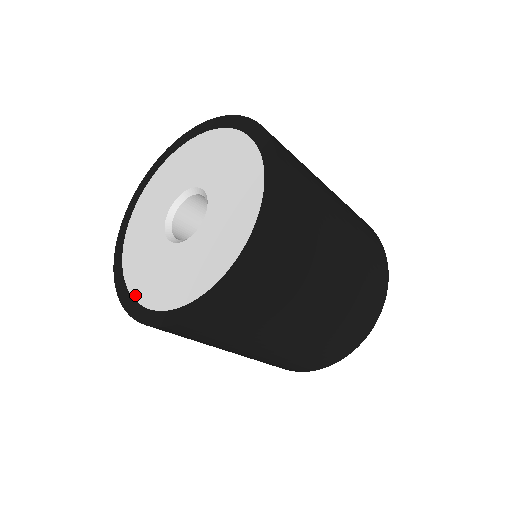
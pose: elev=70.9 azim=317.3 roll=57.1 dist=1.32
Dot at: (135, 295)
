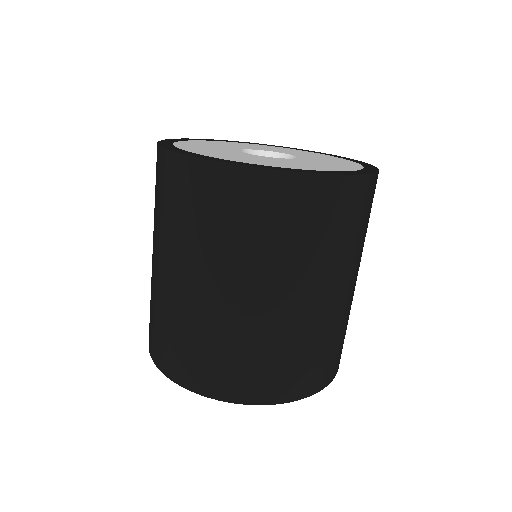
Dot at: (178, 146)
